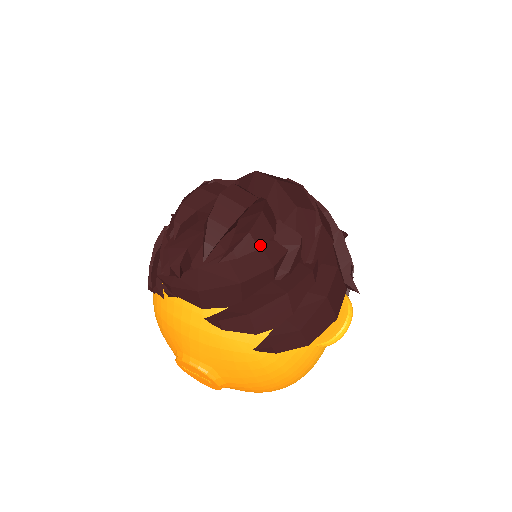
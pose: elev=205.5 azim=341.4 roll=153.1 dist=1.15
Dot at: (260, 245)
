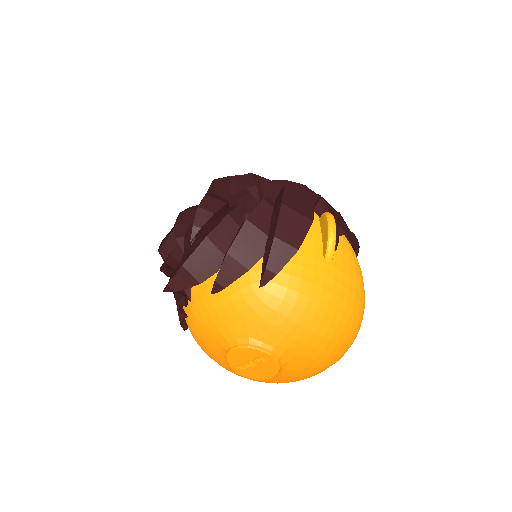
Dot at: (214, 212)
